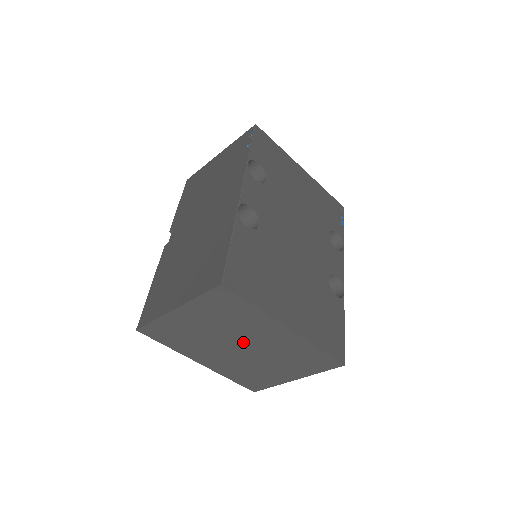
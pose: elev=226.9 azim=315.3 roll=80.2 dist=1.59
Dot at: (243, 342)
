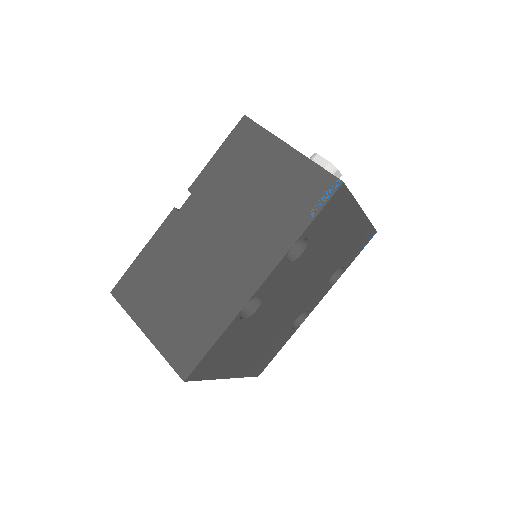
Dot at: occluded
